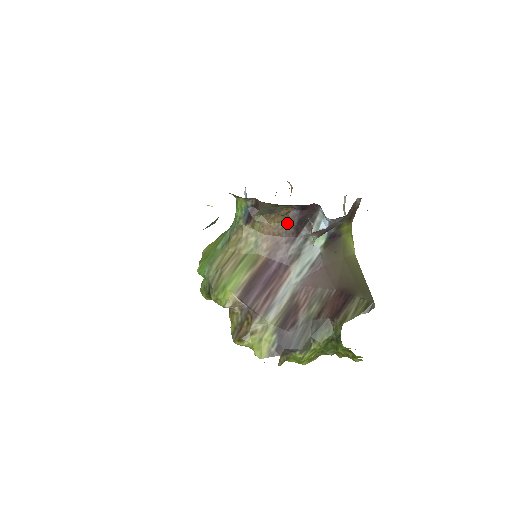
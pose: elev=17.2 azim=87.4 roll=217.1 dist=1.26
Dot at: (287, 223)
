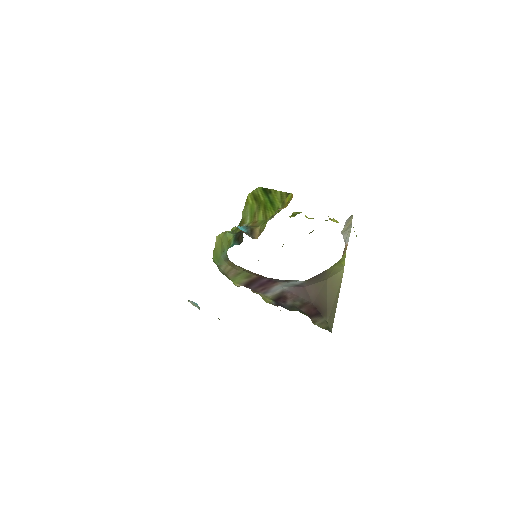
Dot at: occluded
